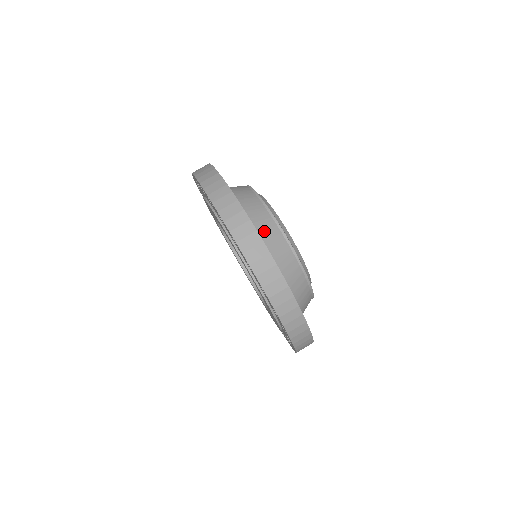
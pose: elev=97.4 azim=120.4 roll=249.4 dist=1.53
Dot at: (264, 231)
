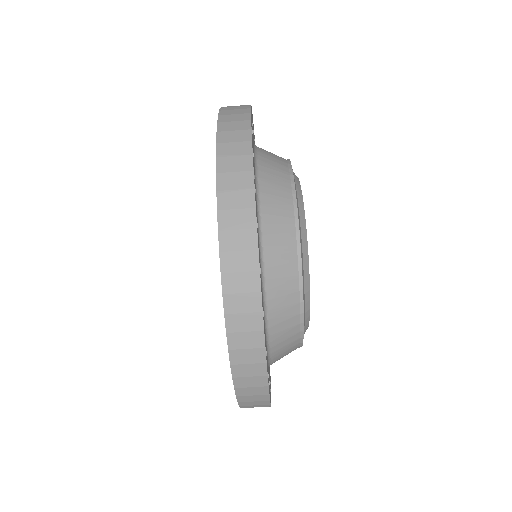
Dot at: (273, 232)
